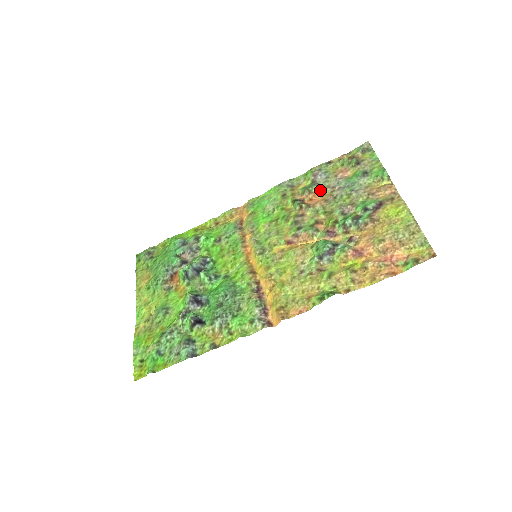
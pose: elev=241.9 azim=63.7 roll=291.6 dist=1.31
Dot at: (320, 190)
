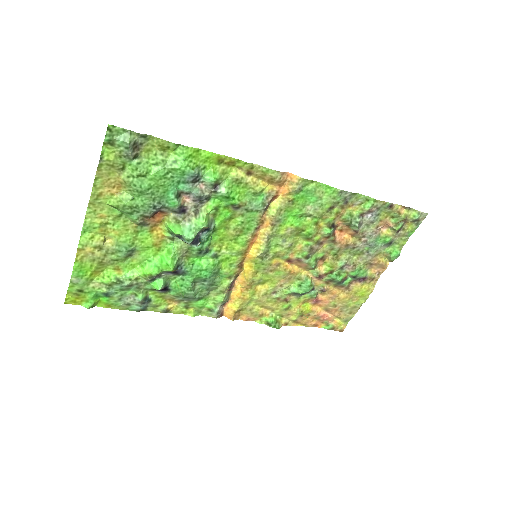
Dot at: (355, 232)
